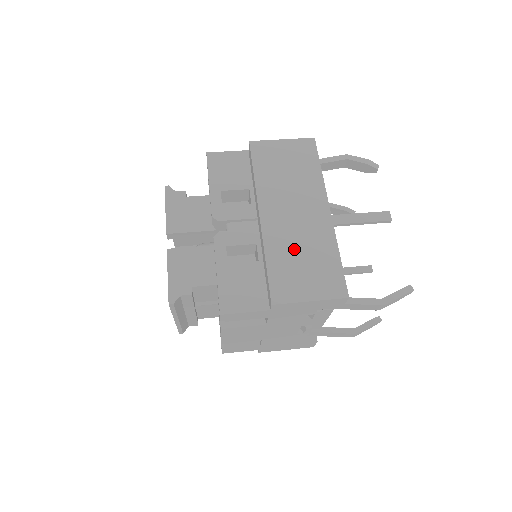
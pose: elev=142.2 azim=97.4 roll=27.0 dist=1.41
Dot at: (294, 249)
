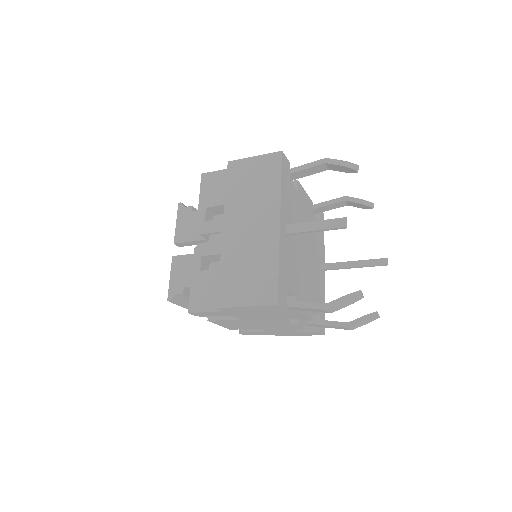
Dot at: (243, 260)
